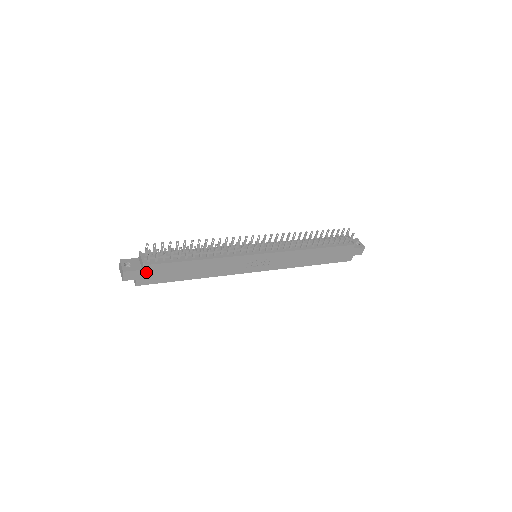
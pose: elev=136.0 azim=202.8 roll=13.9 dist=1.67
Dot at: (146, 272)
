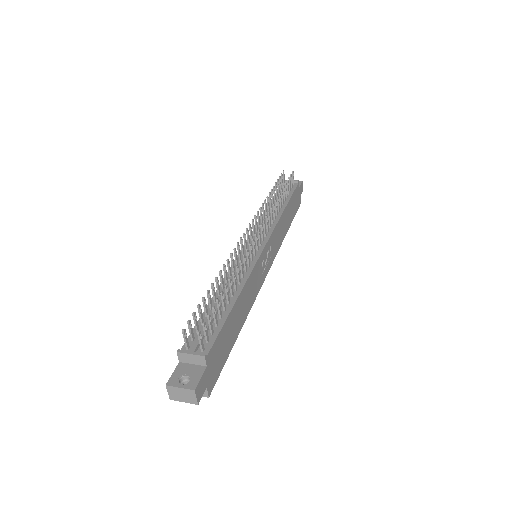
Dot at: (210, 366)
